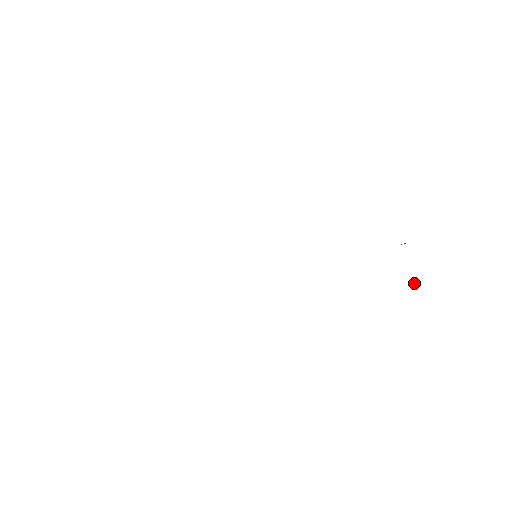
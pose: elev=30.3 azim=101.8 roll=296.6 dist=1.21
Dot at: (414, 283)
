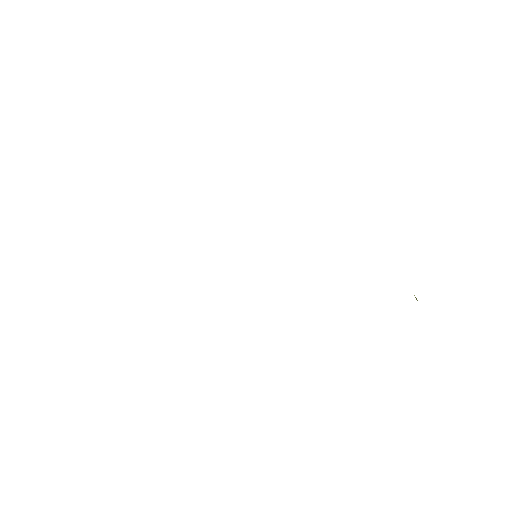
Dot at: occluded
